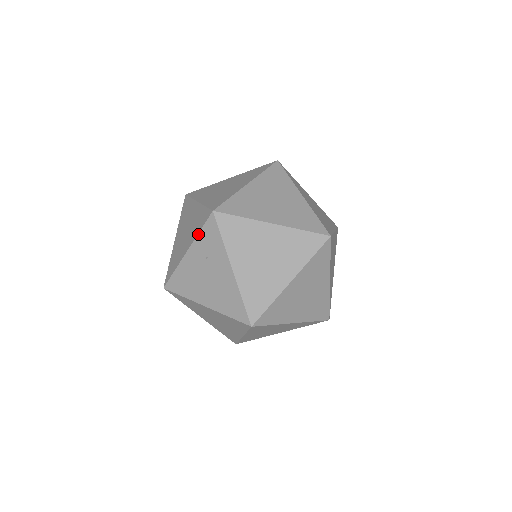
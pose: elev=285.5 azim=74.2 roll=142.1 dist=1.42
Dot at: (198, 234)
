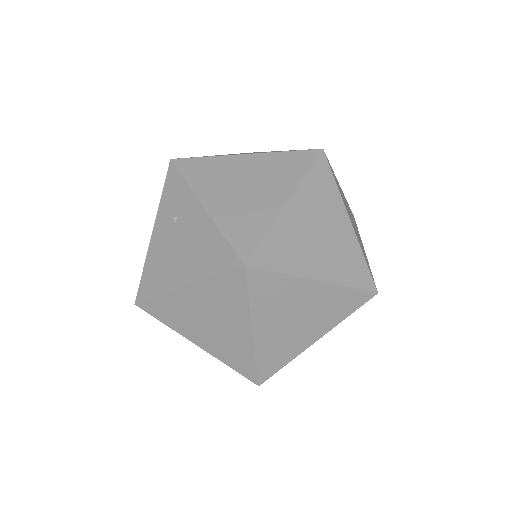
Dot at: (160, 199)
